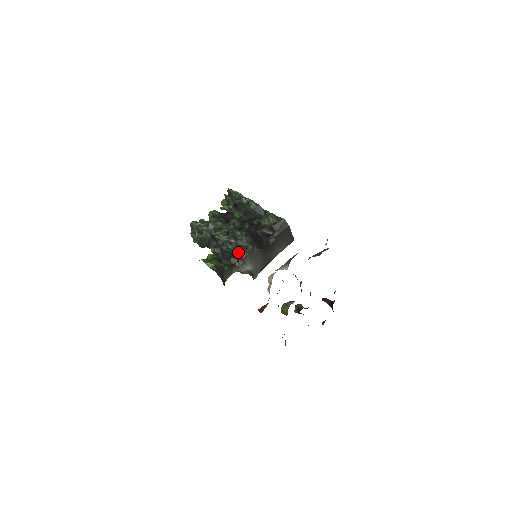
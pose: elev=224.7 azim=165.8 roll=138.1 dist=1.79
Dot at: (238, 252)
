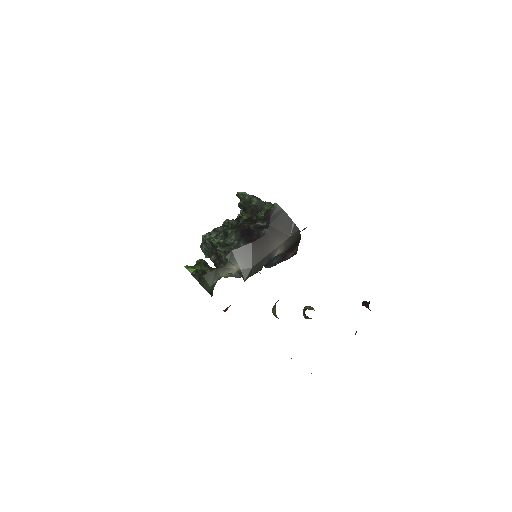
Dot at: (221, 251)
